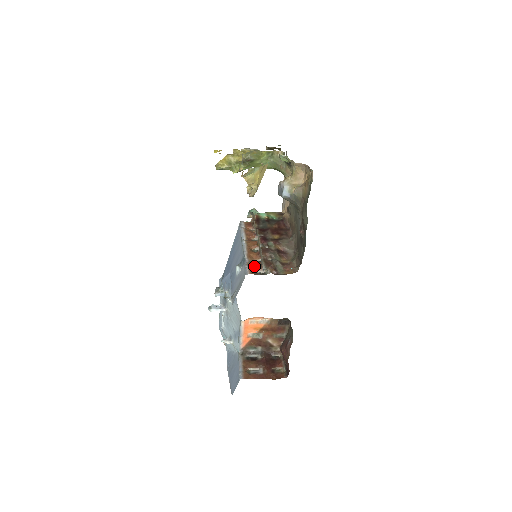
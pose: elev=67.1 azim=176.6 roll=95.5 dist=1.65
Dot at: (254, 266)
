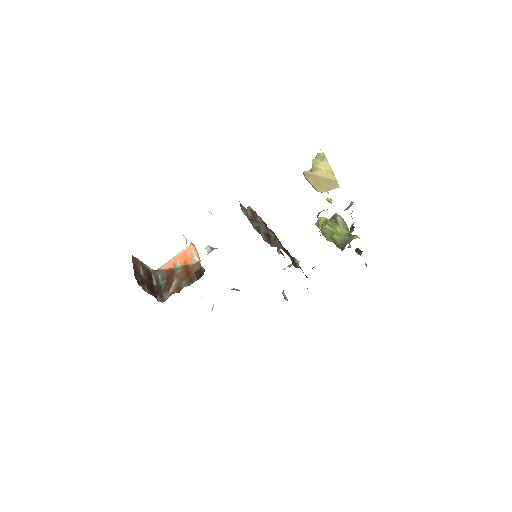
Dot at: (247, 212)
